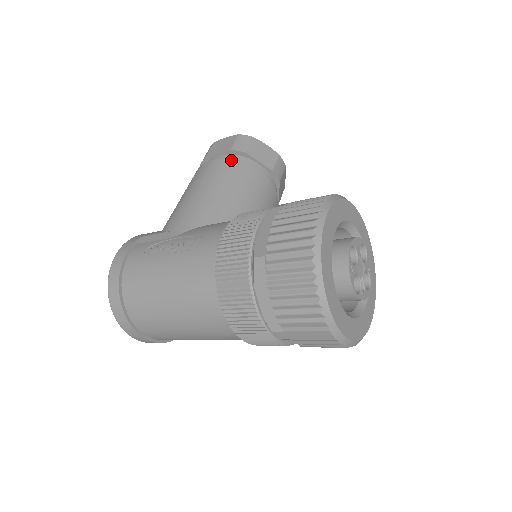
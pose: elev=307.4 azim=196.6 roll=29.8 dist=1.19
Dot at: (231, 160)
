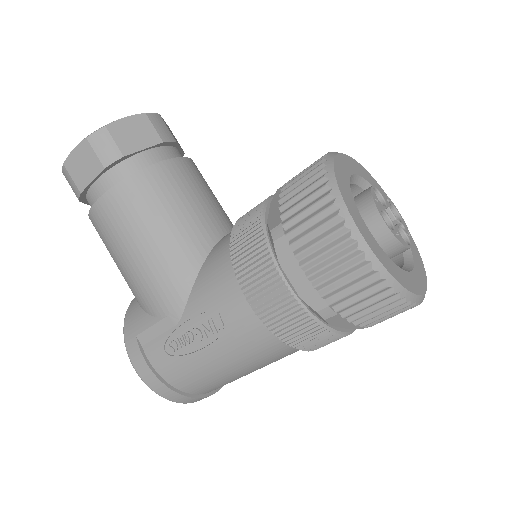
Dot at: (122, 182)
